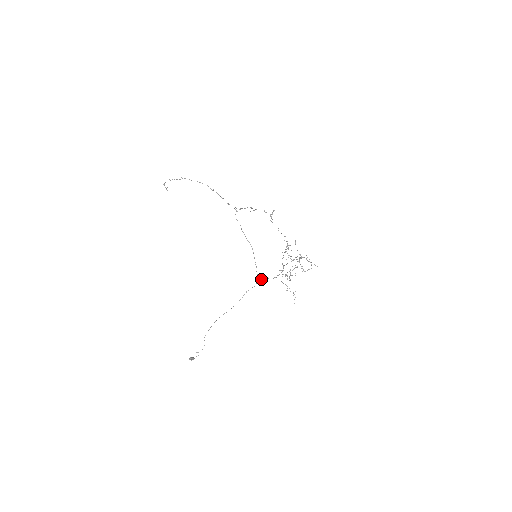
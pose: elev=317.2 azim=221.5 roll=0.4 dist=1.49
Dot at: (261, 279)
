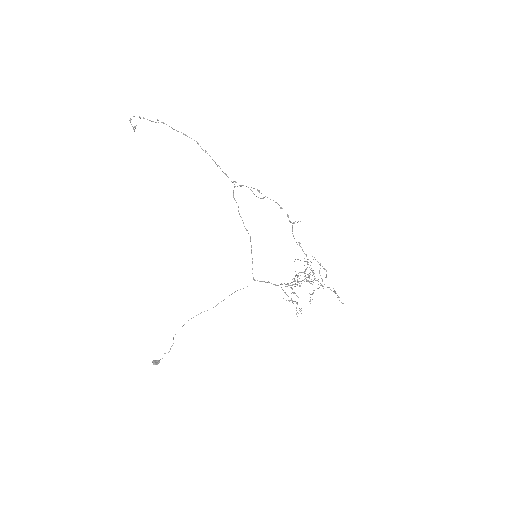
Dot at: (257, 280)
